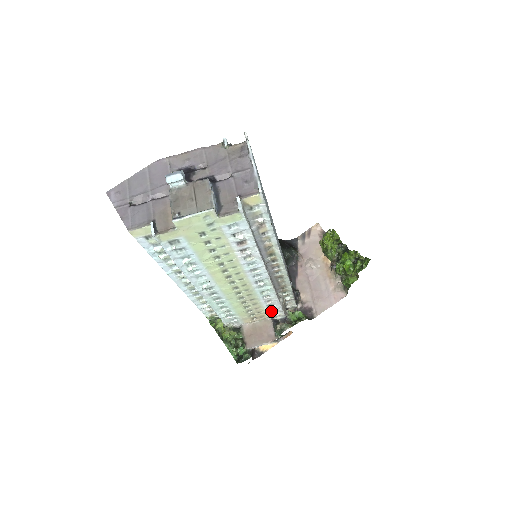
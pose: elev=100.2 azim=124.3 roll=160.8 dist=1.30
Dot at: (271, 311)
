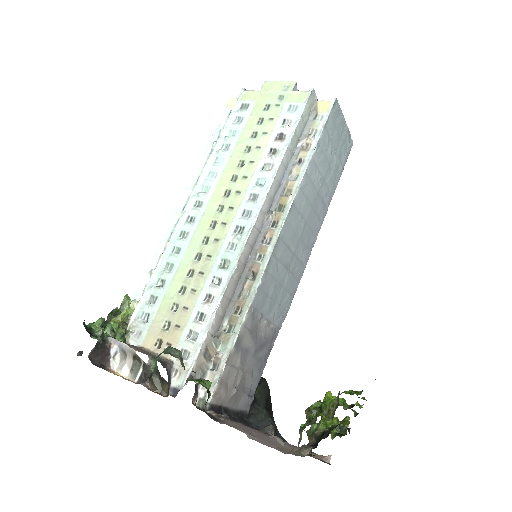
Dot at: (188, 339)
